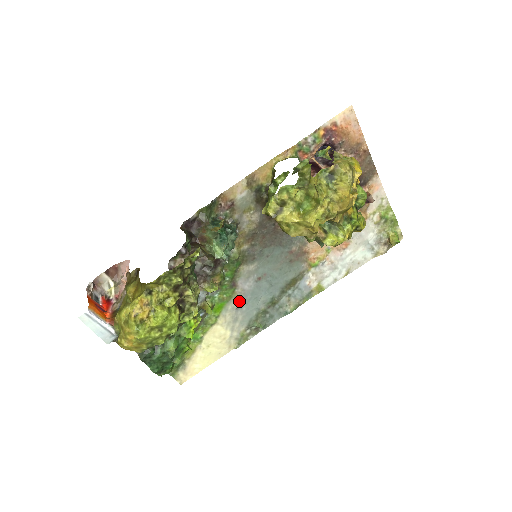
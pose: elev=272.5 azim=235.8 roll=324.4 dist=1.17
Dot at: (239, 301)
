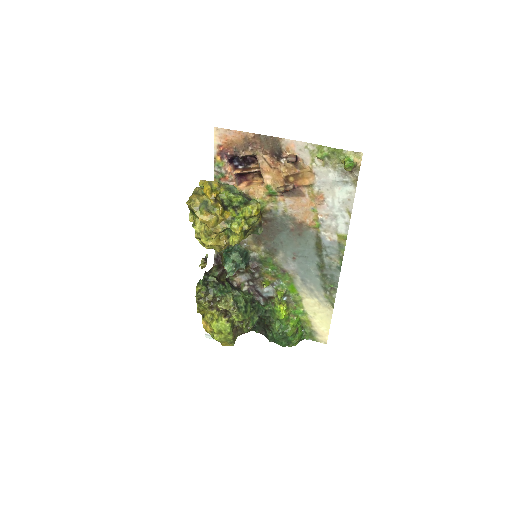
Dot at: (299, 278)
